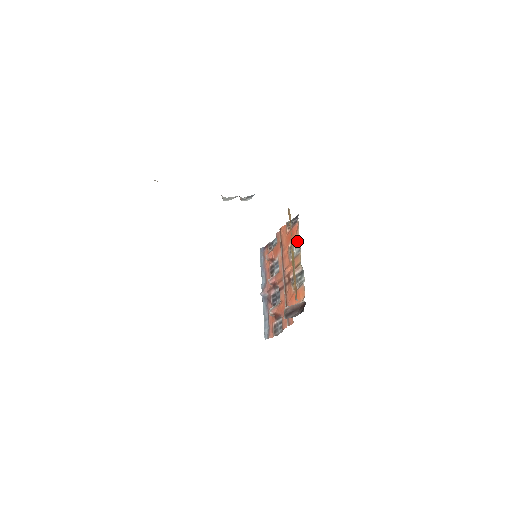
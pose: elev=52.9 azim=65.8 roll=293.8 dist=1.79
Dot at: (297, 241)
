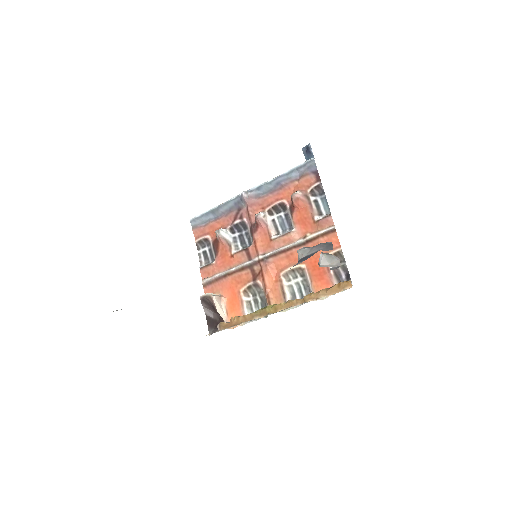
Dot at: (308, 287)
